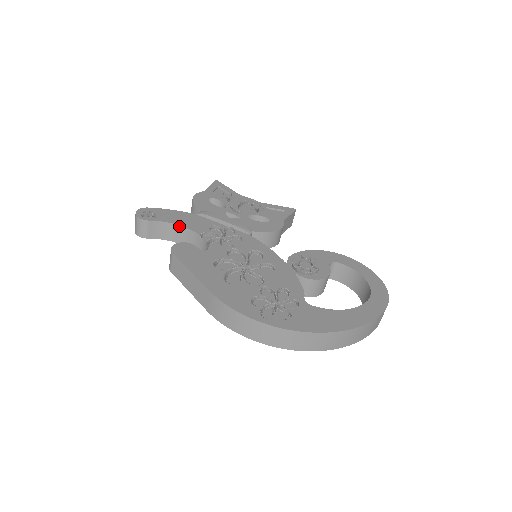
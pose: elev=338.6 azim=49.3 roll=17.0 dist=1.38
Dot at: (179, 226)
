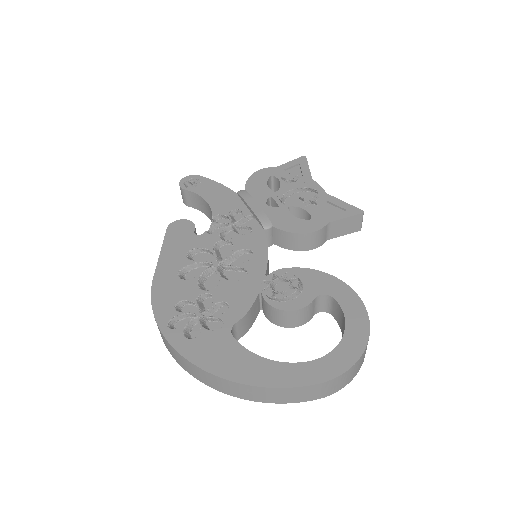
Dot at: (206, 201)
